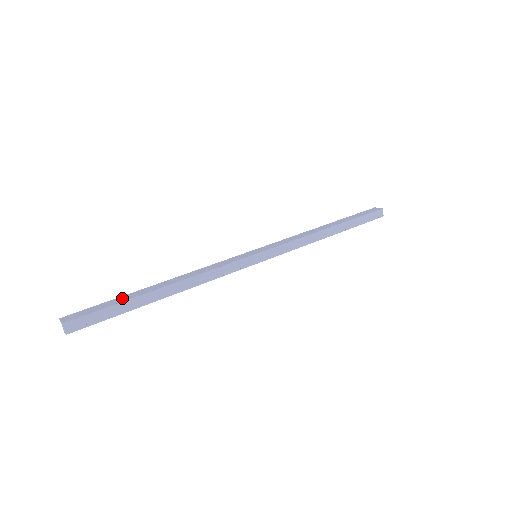
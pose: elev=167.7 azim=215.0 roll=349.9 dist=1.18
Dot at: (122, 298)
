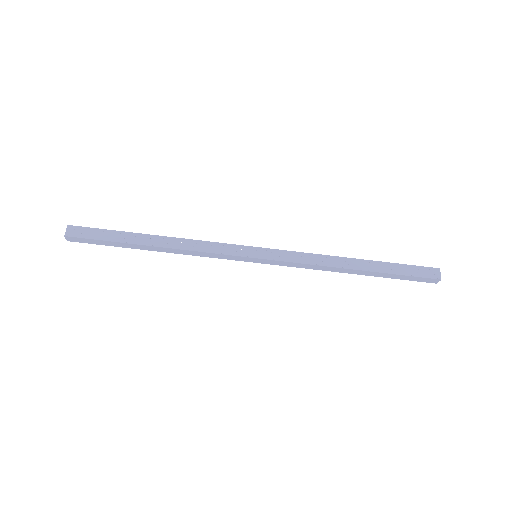
Dot at: (118, 235)
